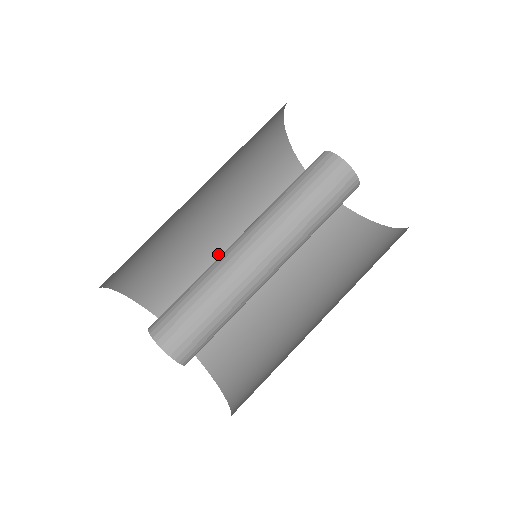
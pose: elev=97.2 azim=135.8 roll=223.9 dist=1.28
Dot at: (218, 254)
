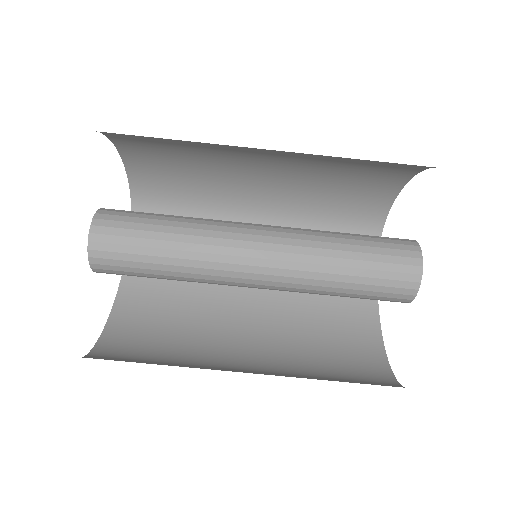
Dot at: (236, 200)
